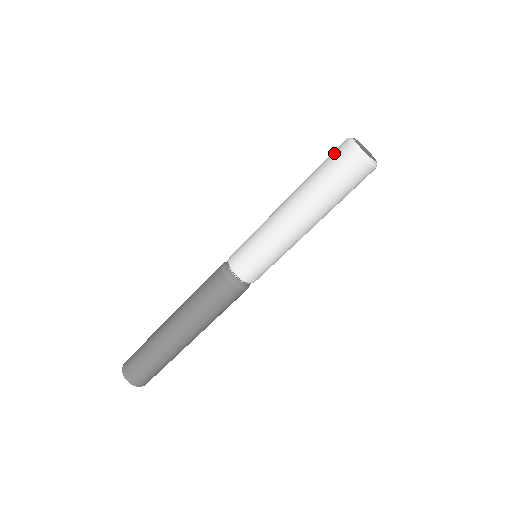
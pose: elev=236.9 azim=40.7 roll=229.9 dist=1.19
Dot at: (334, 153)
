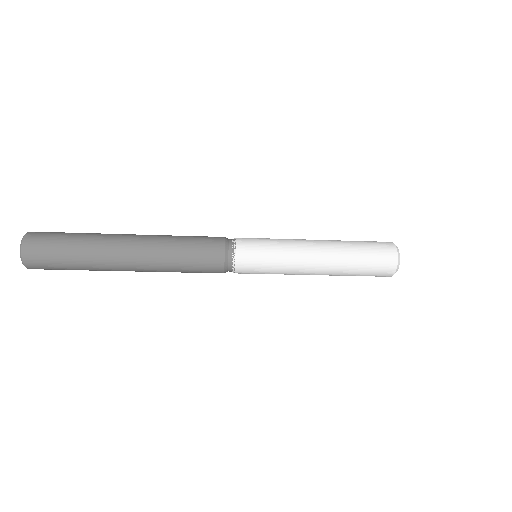
Dot at: (383, 257)
